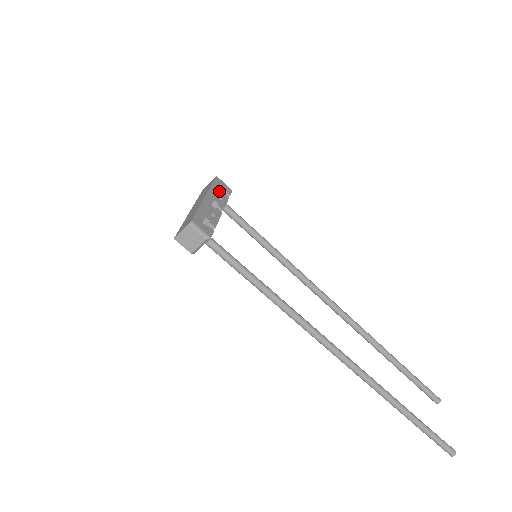
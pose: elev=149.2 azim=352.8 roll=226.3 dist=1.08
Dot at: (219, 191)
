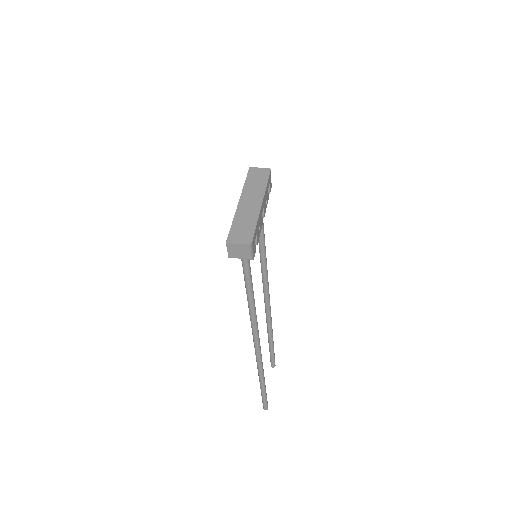
Dot at: (268, 192)
